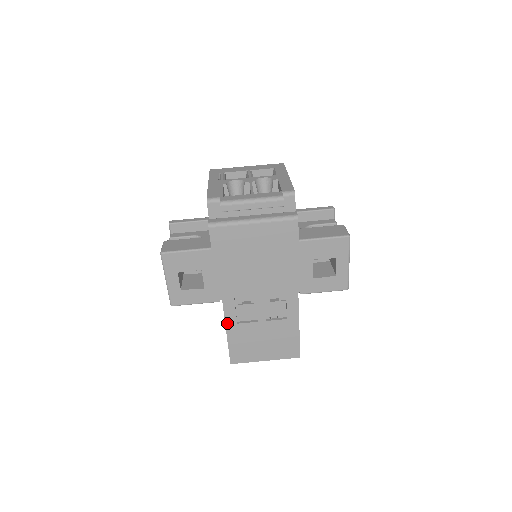
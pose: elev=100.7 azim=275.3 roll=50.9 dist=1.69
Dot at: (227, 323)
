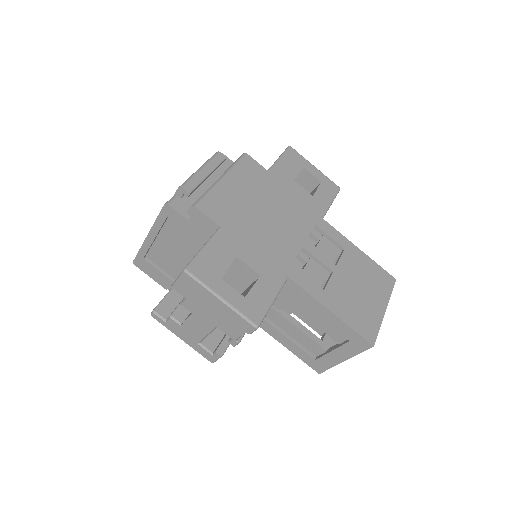
Dot at: (317, 298)
